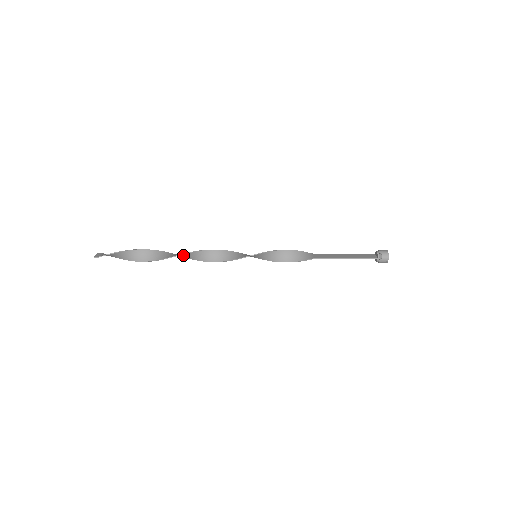
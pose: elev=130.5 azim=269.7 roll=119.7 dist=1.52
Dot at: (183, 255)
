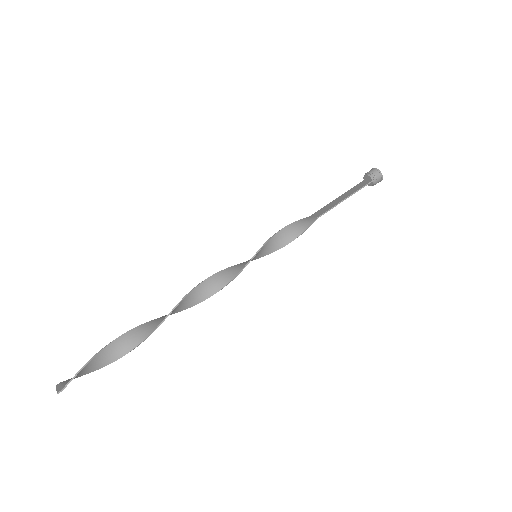
Dot at: (174, 310)
